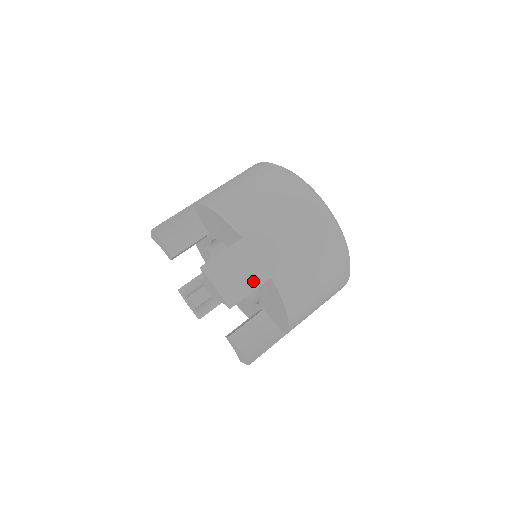
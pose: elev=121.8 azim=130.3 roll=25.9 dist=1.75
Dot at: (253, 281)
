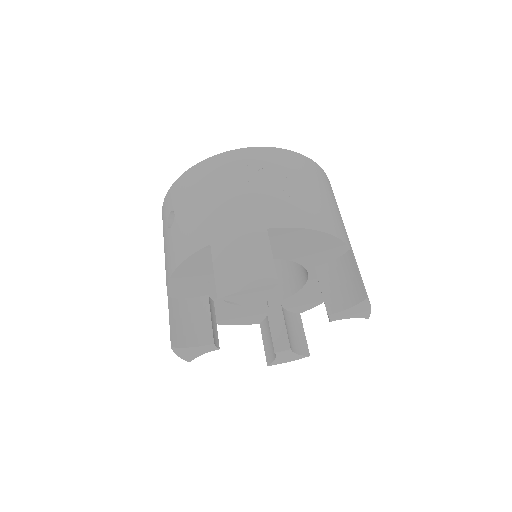
Dot at: occluded
